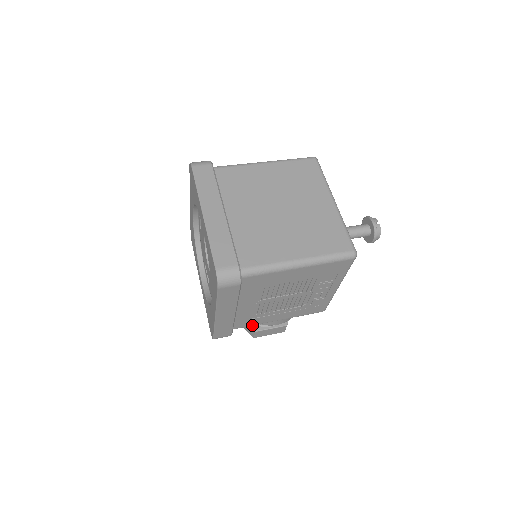
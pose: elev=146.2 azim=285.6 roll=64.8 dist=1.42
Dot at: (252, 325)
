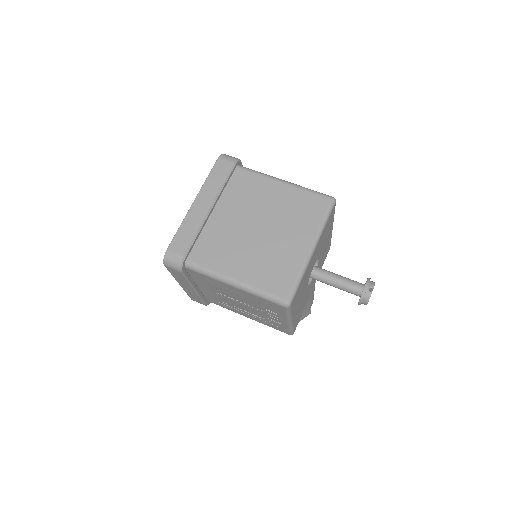
Dot at: (226, 308)
